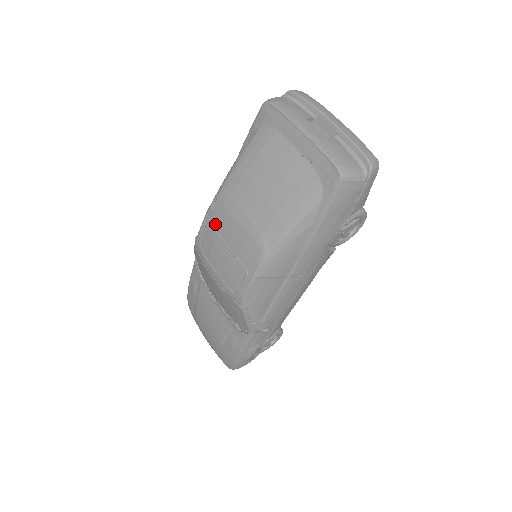
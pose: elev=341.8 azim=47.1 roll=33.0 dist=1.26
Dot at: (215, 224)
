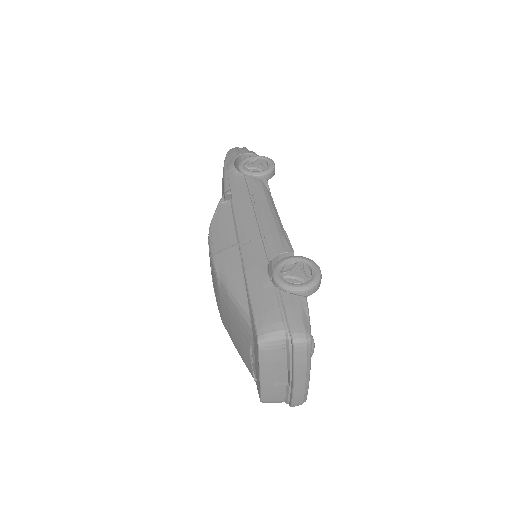
Dot at: (212, 271)
